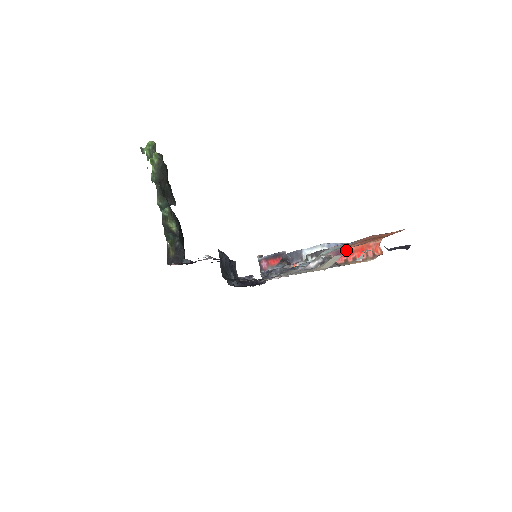
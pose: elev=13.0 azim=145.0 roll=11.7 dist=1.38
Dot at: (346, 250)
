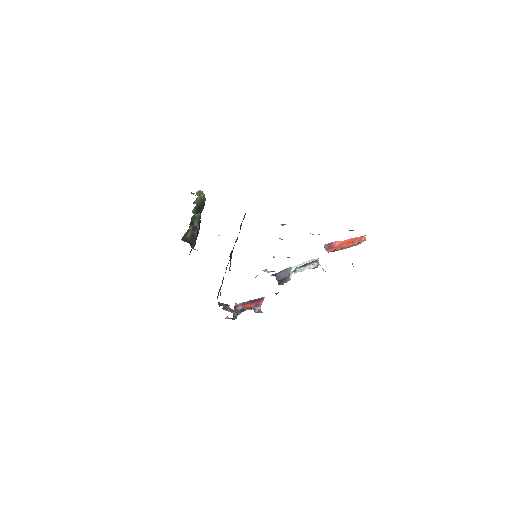
Dot at: (337, 243)
